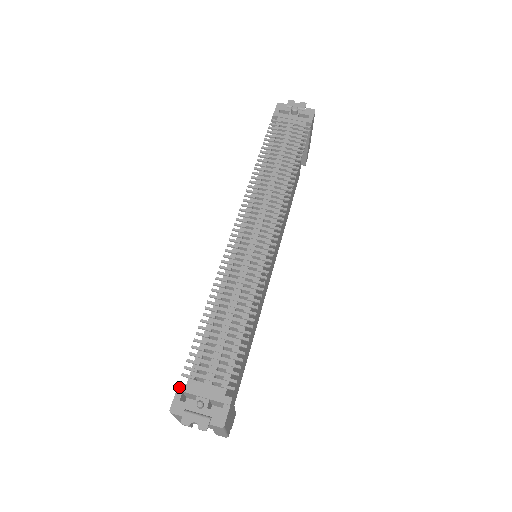
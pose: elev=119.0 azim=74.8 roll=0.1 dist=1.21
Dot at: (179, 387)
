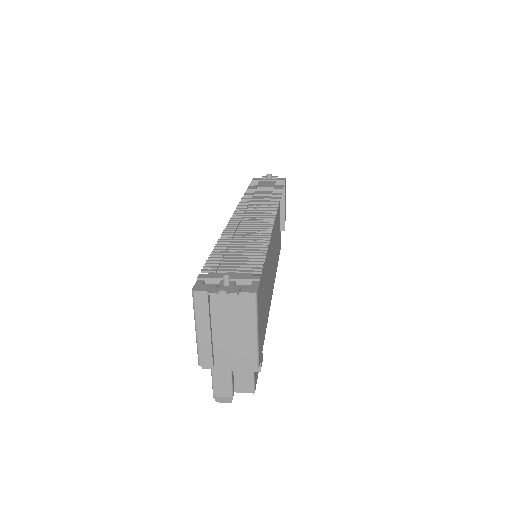
Dot at: (200, 276)
